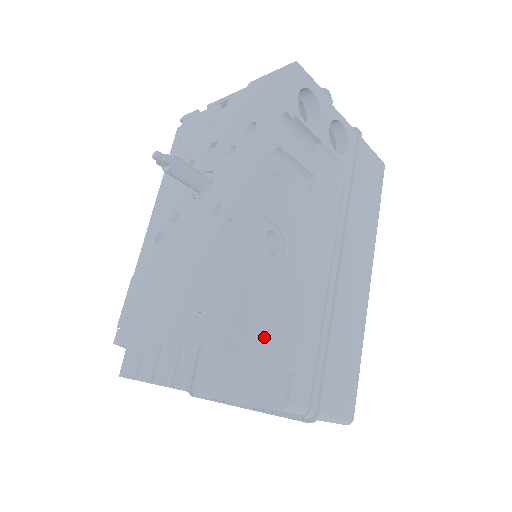
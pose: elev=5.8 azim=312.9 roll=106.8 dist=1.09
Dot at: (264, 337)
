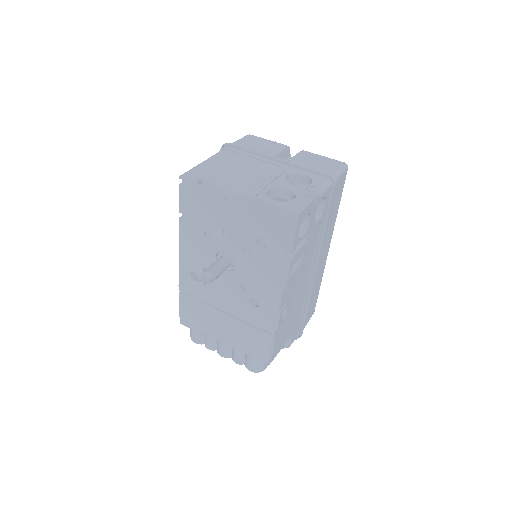
Dot at: (281, 345)
